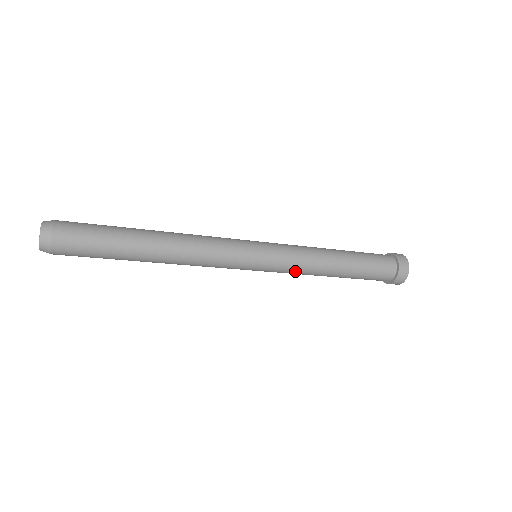
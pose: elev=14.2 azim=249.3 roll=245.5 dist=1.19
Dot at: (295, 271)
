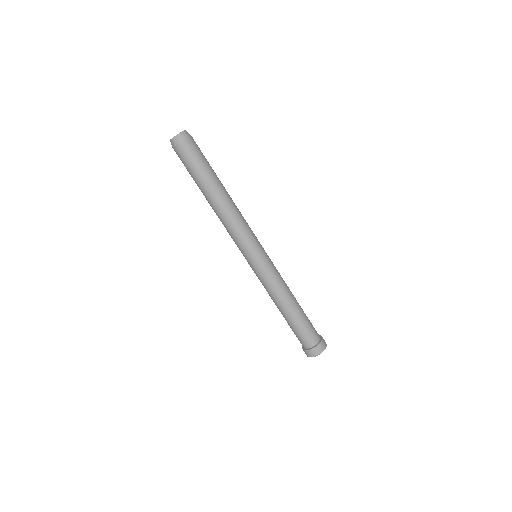
Dot at: (279, 275)
